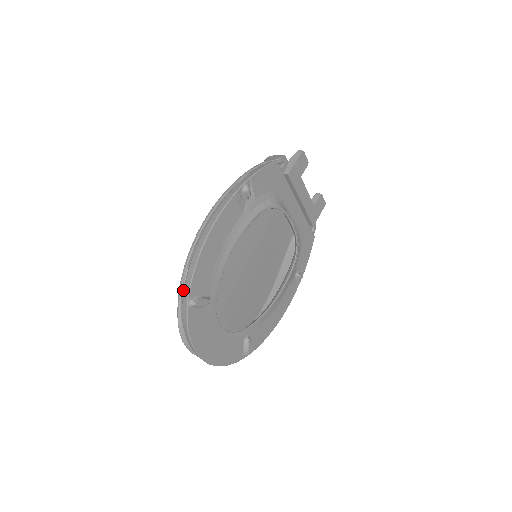
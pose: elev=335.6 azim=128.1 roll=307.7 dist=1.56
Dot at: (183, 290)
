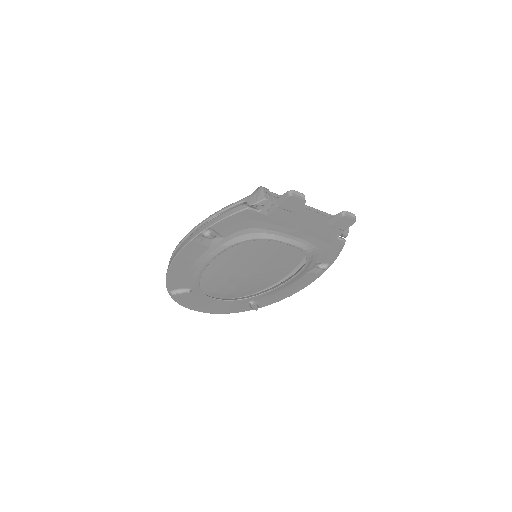
Dot at: occluded
